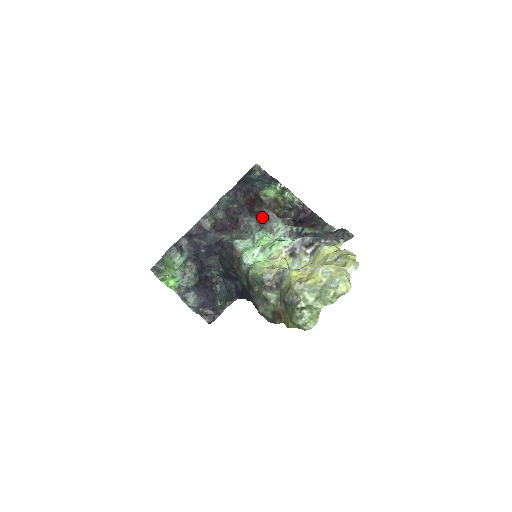
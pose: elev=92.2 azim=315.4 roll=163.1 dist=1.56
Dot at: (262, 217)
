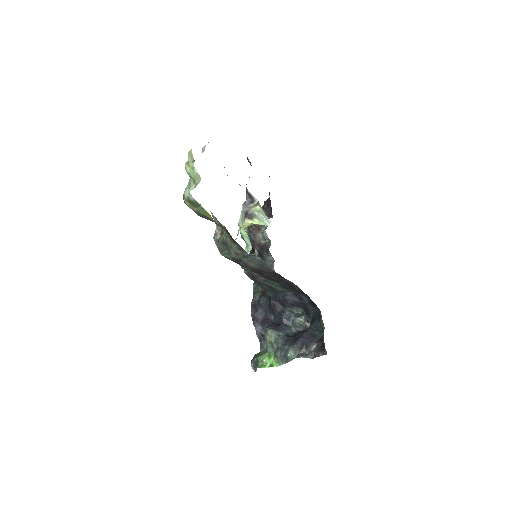
Dot at: (264, 245)
